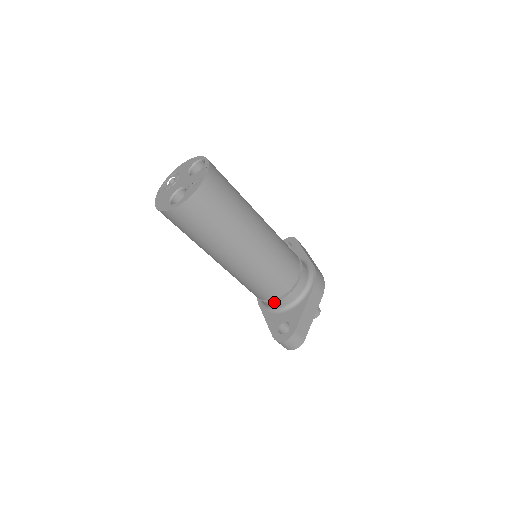
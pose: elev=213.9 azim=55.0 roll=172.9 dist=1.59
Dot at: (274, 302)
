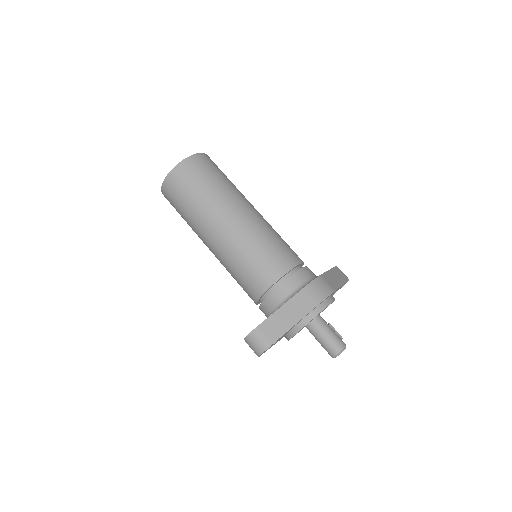
Dot at: (262, 304)
